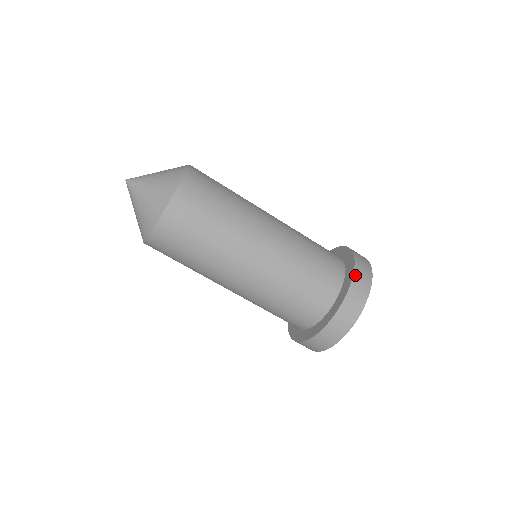
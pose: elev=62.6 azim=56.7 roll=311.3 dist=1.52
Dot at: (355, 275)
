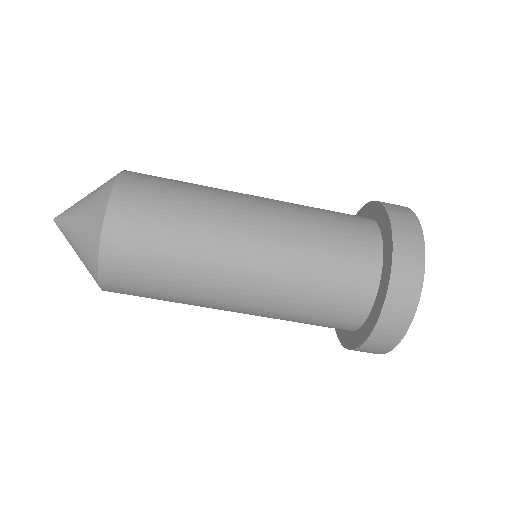
Dot at: (392, 284)
